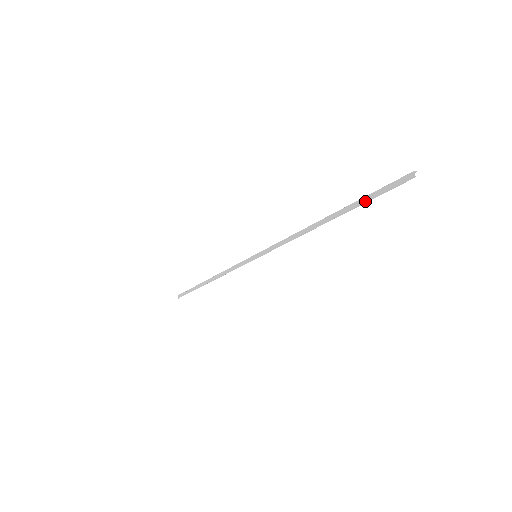
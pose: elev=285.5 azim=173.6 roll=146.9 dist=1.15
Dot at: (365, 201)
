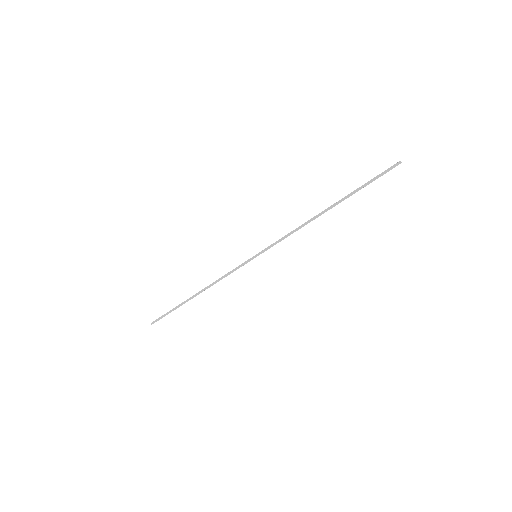
Dot at: (363, 187)
